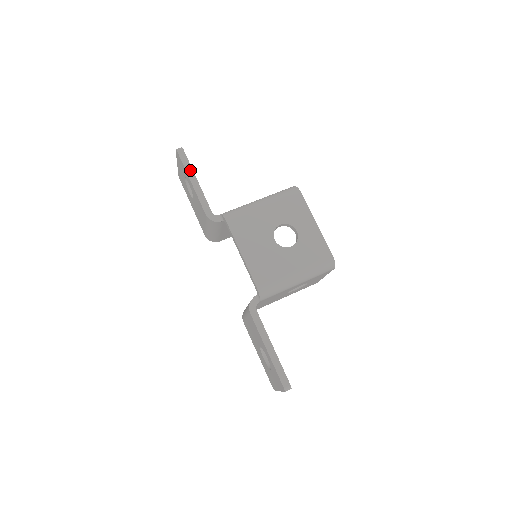
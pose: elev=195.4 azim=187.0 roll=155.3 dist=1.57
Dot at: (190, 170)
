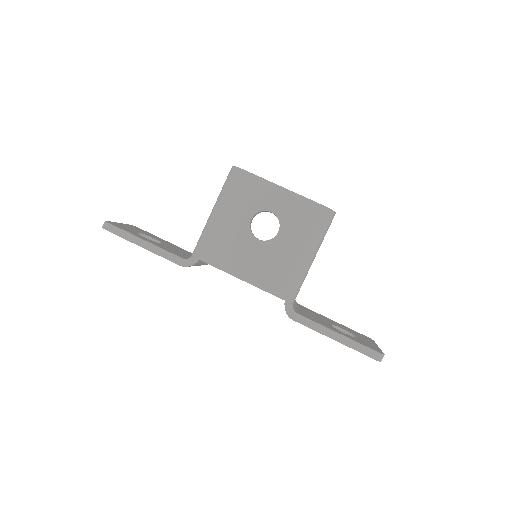
Dot at: (130, 237)
